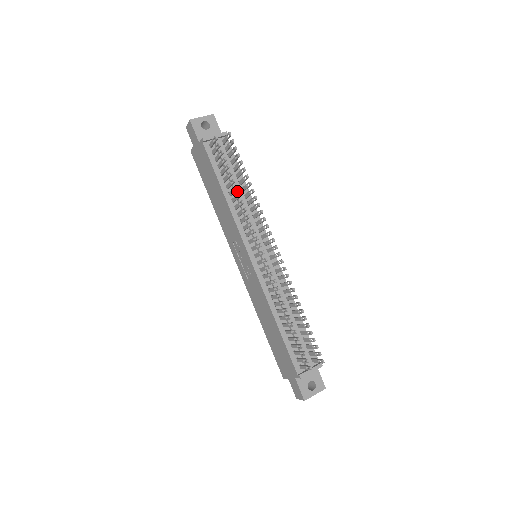
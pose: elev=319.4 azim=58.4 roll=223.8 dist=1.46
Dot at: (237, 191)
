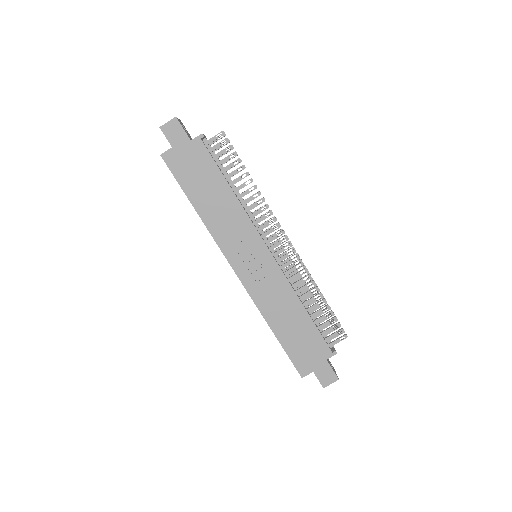
Dot at: occluded
